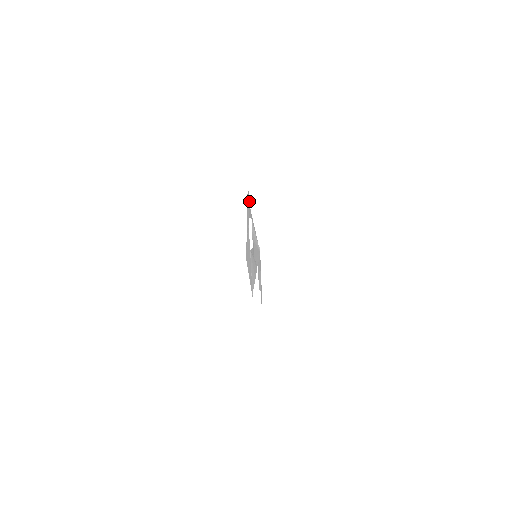
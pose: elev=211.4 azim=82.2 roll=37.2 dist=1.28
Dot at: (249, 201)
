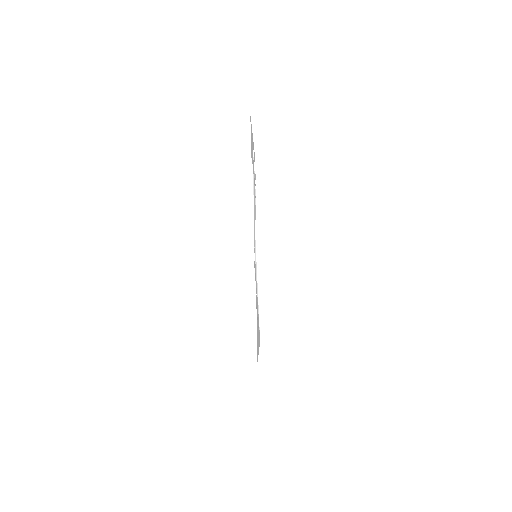
Dot at: occluded
